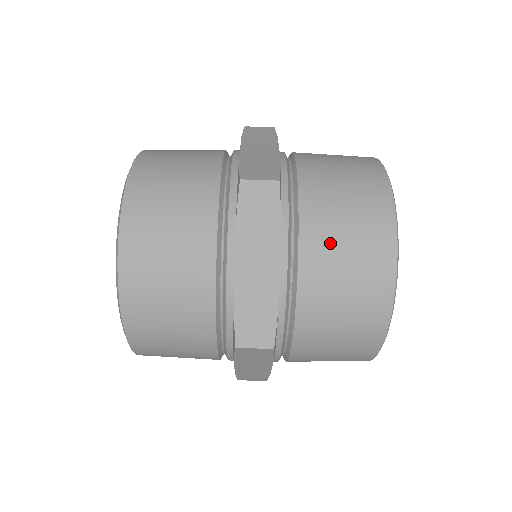
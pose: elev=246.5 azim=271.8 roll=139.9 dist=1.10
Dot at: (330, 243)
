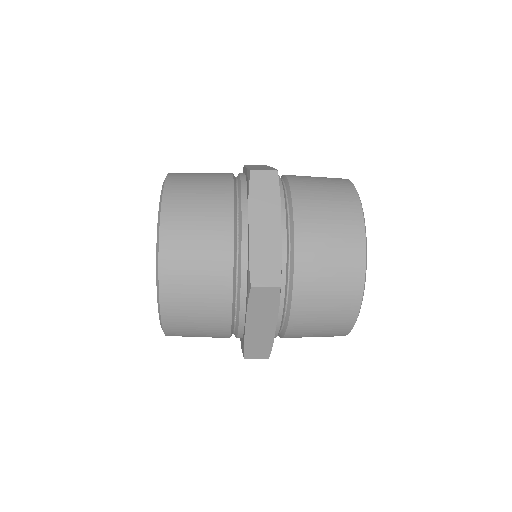
Dot at: occluded
